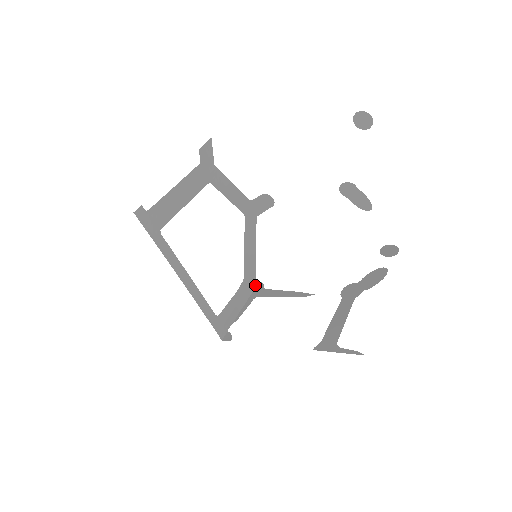
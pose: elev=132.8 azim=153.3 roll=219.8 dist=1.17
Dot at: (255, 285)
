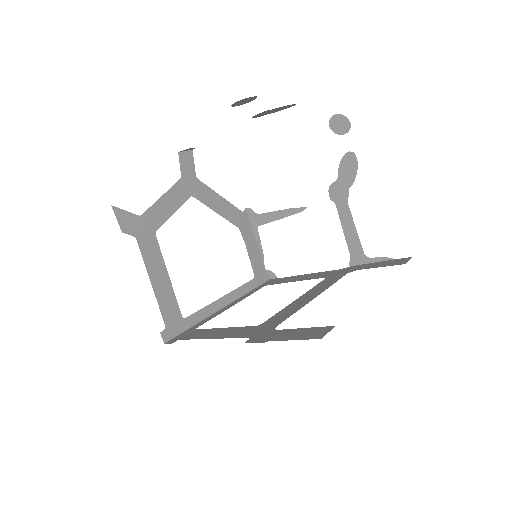
Dot at: (246, 215)
